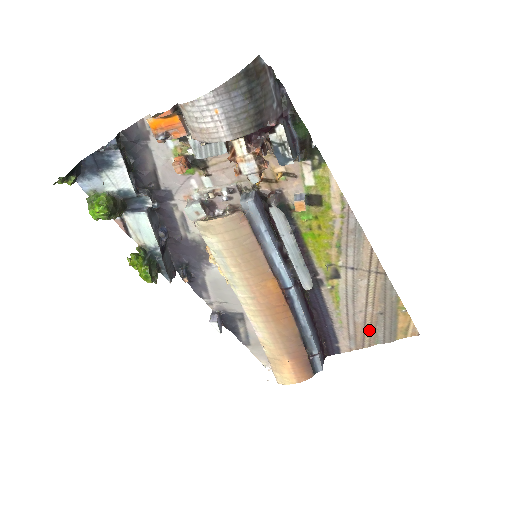
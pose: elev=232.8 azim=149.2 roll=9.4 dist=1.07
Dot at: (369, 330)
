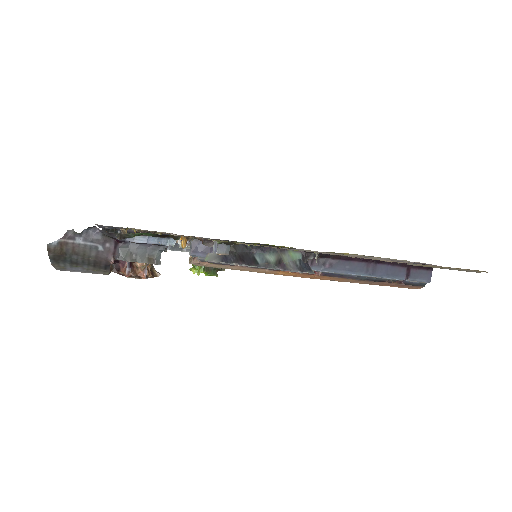
Dot at: occluded
